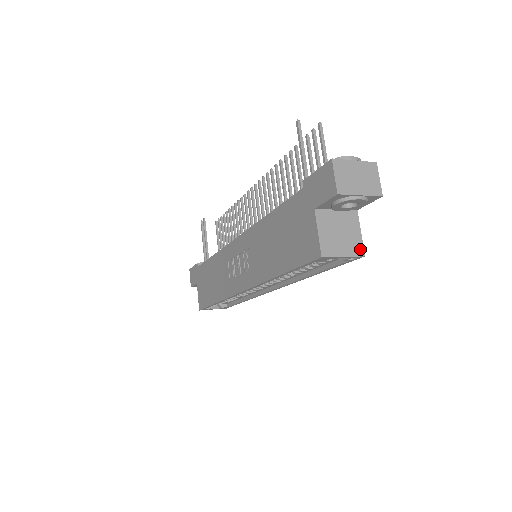
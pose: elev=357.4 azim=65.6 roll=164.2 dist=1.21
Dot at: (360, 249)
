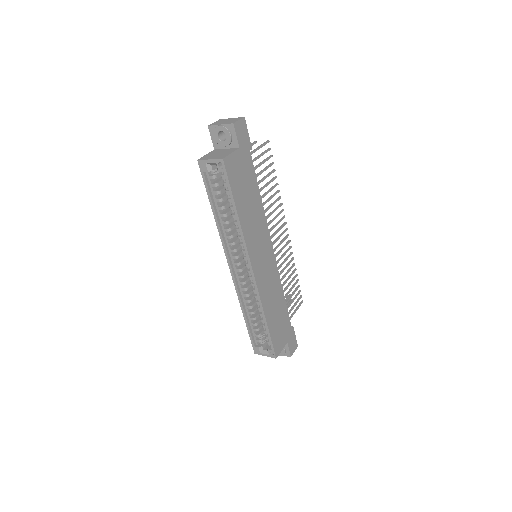
Dot at: (223, 157)
